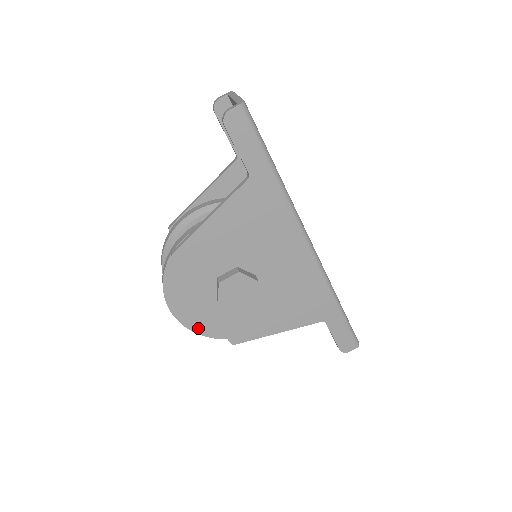
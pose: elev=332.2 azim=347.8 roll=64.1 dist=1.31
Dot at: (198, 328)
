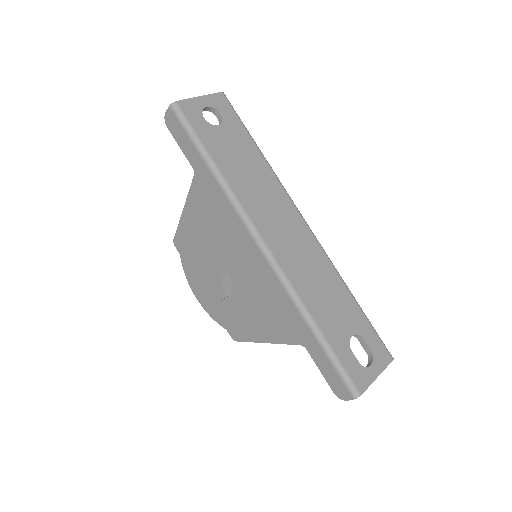
Dot at: (214, 315)
